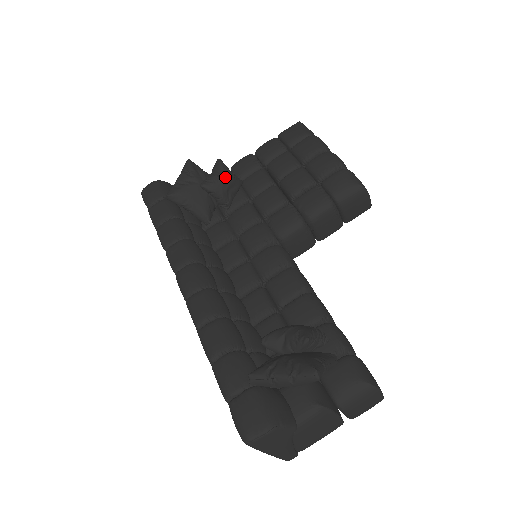
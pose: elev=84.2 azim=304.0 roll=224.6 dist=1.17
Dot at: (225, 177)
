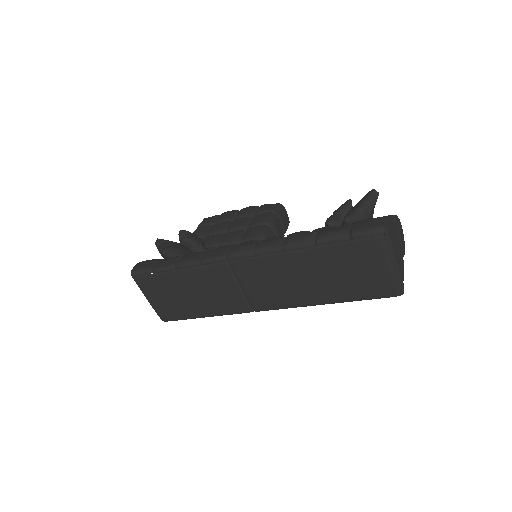
Dot at: occluded
